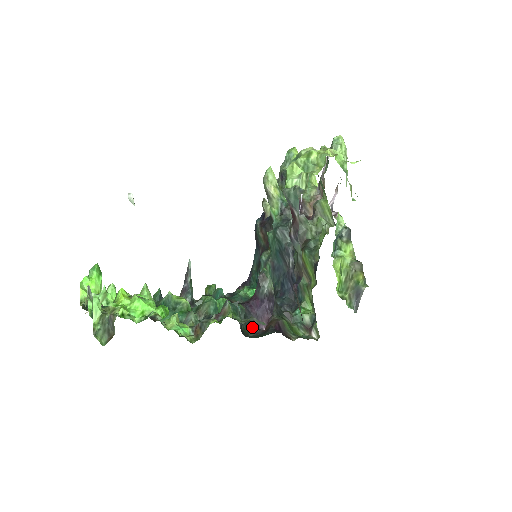
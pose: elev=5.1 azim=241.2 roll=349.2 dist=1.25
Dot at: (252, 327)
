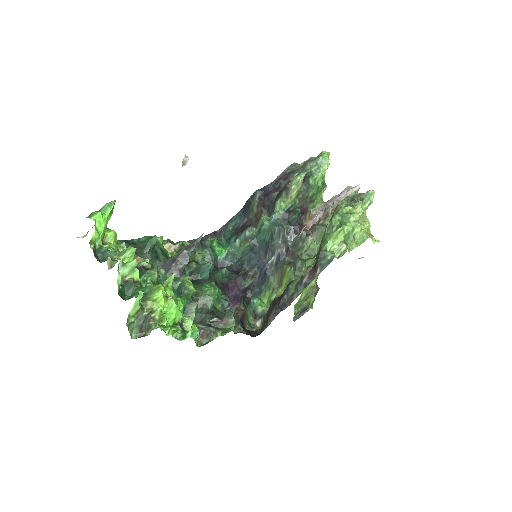
Dot at: occluded
